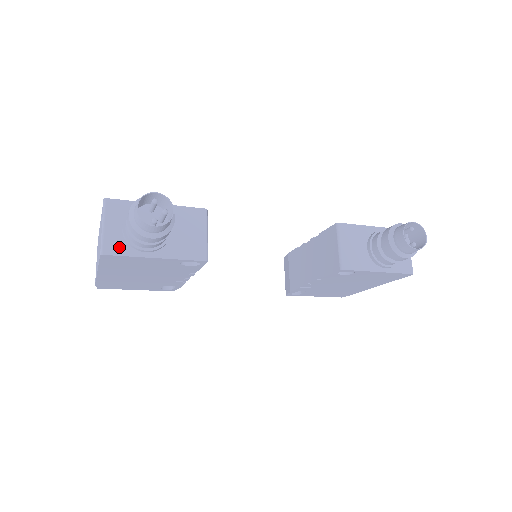
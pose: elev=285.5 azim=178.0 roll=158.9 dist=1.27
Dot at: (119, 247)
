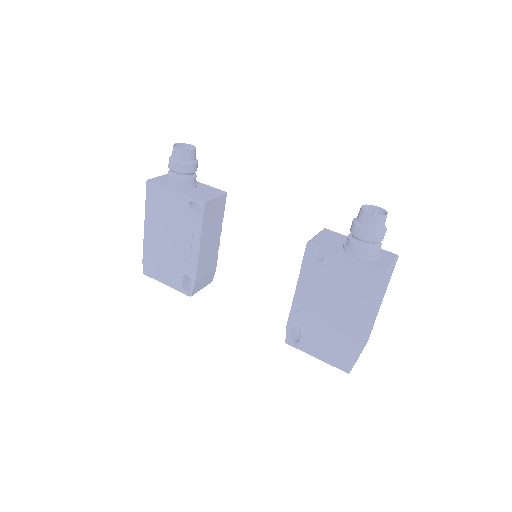
Dot at: (159, 182)
